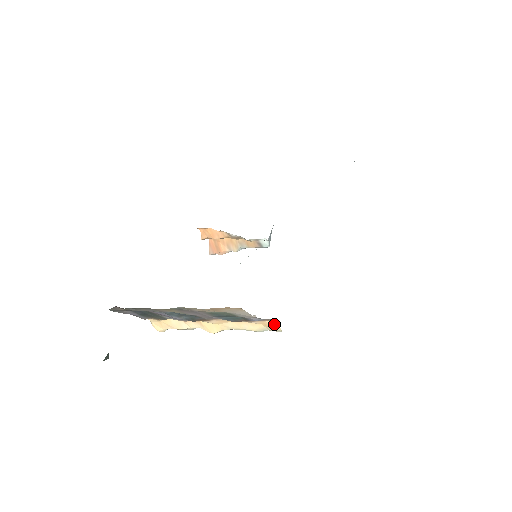
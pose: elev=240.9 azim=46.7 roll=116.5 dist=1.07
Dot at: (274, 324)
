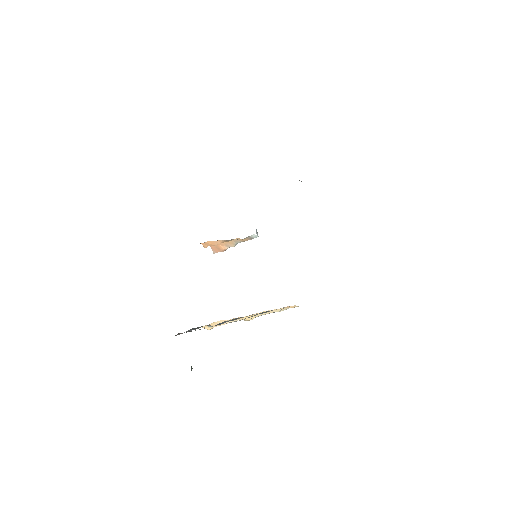
Dot at: (293, 306)
